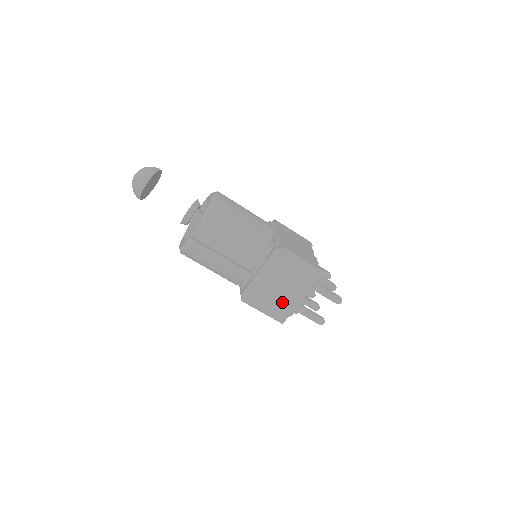
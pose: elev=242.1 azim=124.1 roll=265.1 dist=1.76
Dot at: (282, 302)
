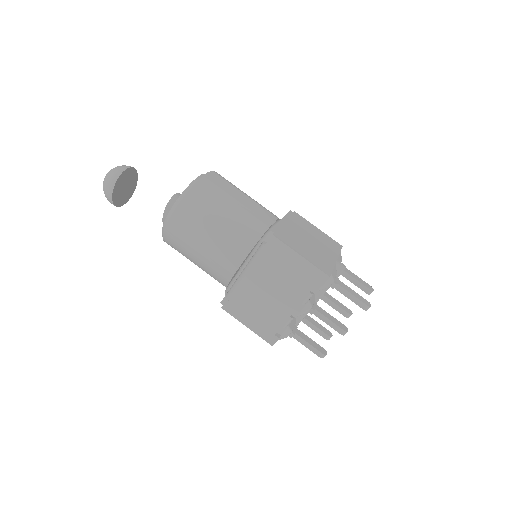
Dot at: (318, 255)
